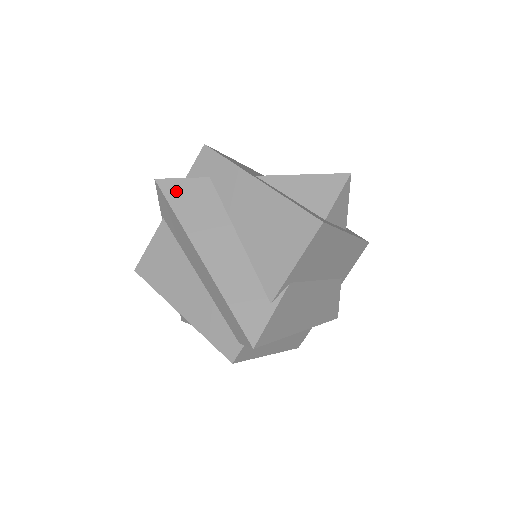
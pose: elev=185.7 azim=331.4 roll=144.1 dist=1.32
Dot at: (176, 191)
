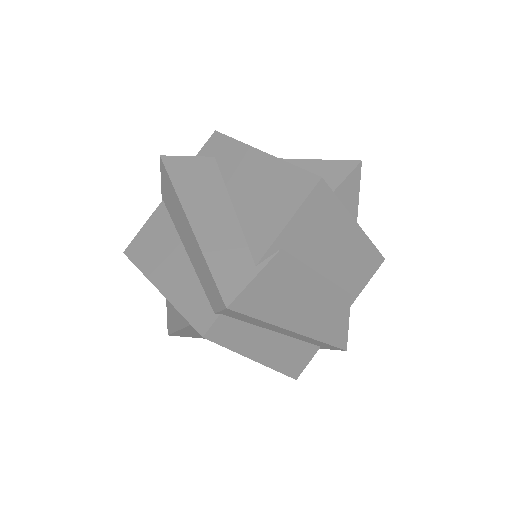
Dot at: (178, 165)
